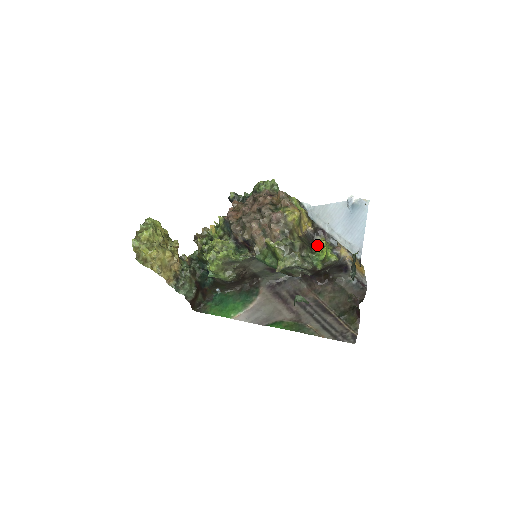
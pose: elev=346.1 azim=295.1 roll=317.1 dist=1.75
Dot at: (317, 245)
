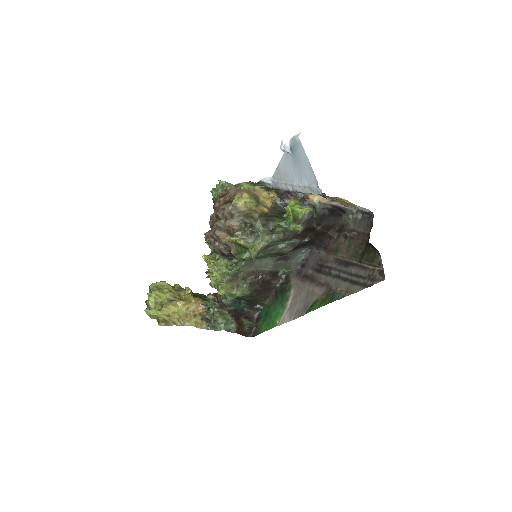
Dot at: occluded
